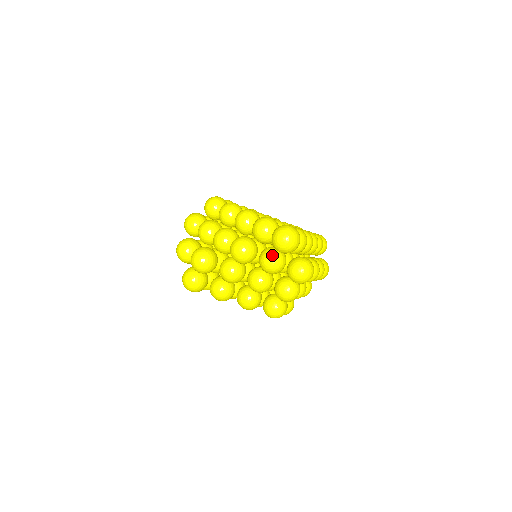
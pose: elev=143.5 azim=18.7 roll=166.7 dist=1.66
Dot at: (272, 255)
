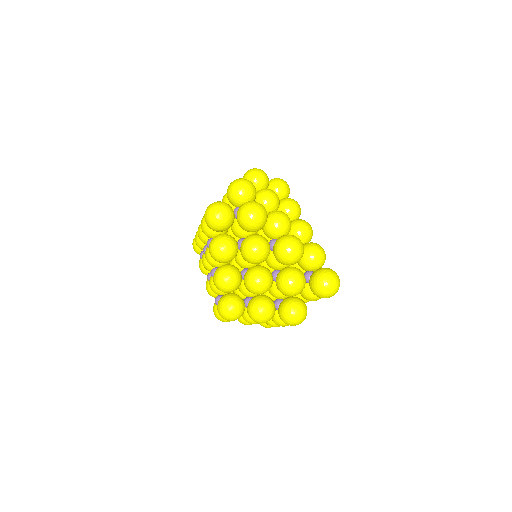
Dot at: (301, 279)
